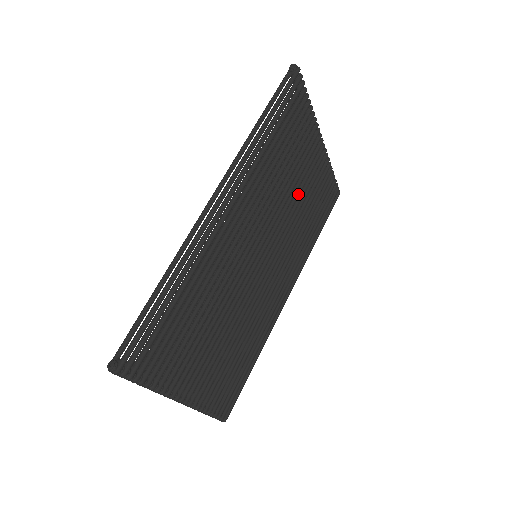
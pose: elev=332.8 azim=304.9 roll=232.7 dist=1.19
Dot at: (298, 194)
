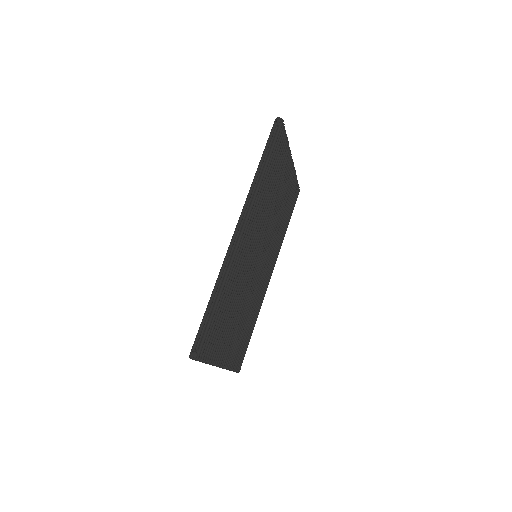
Dot at: (279, 204)
